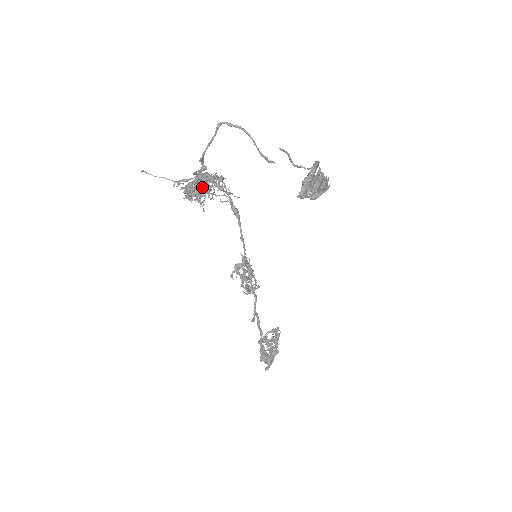
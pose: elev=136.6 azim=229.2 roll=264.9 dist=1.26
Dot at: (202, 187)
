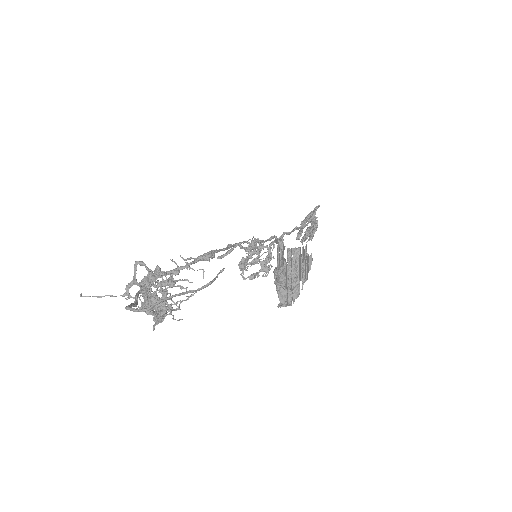
Dot at: (161, 313)
